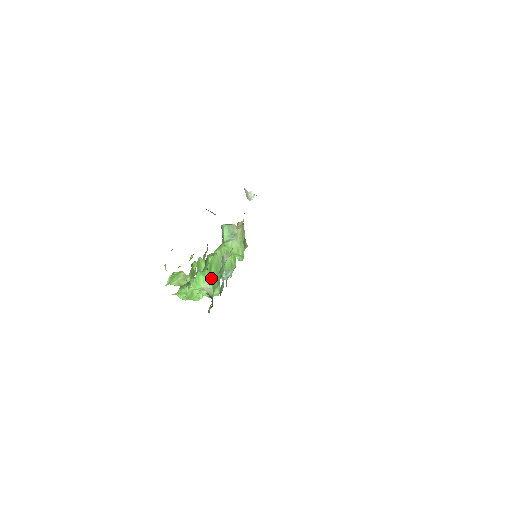
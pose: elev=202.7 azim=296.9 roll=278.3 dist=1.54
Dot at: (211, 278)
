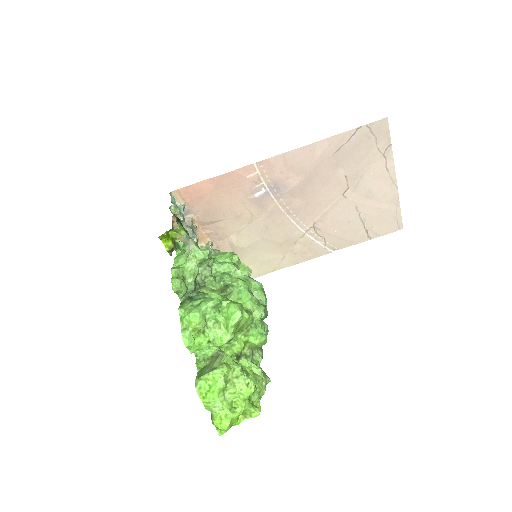
Dot at: occluded
